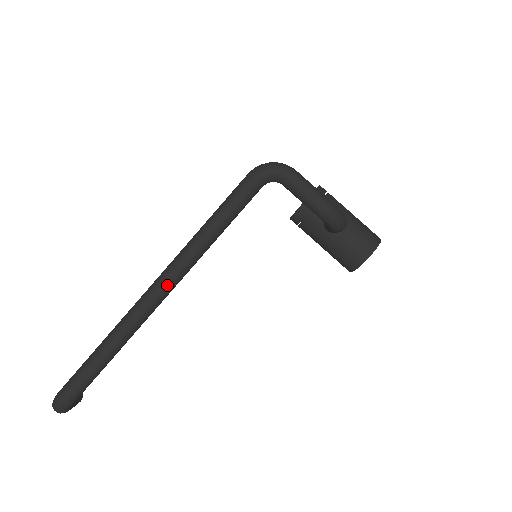
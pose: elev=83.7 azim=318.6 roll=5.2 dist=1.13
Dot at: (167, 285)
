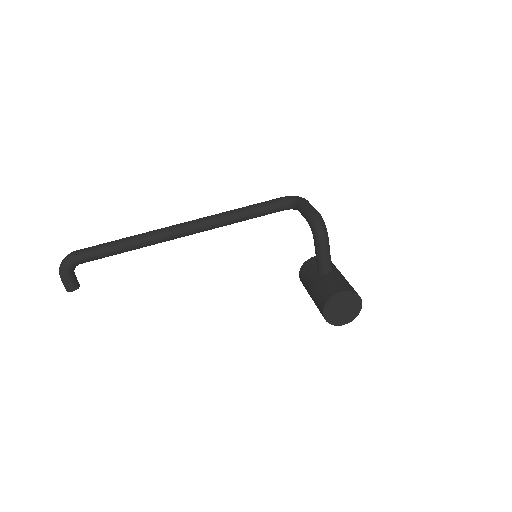
Dot at: (190, 223)
